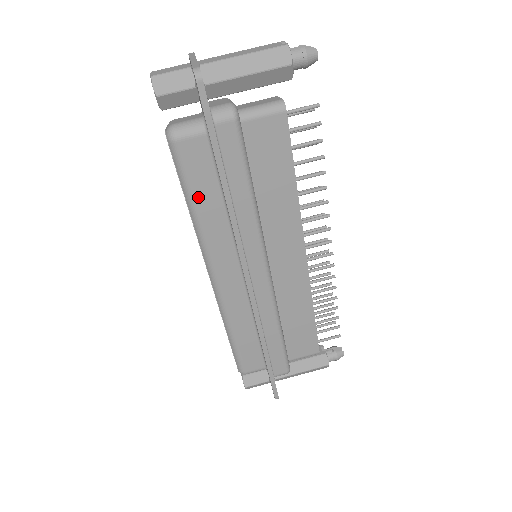
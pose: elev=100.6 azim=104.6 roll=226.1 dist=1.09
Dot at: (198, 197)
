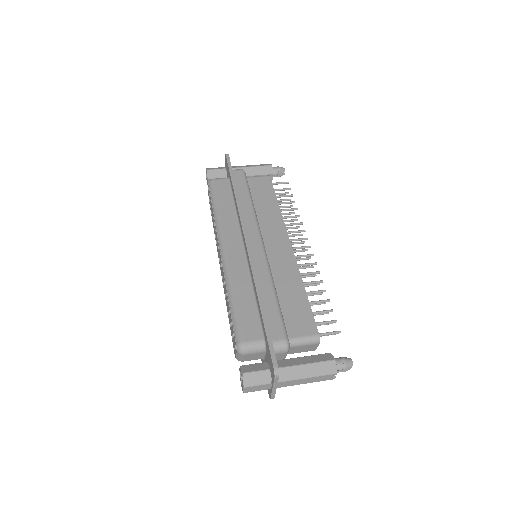
Dot at: (220, 203)
